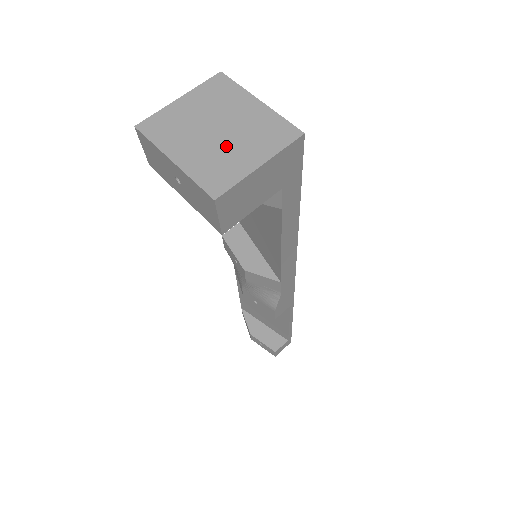
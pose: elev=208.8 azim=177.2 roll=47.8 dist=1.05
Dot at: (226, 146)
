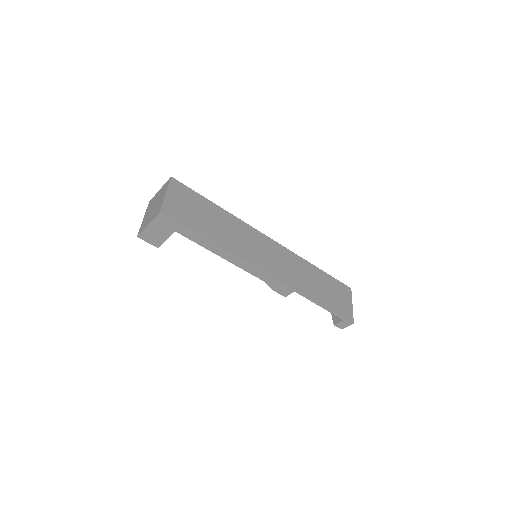
Dot at: (150, 214)
